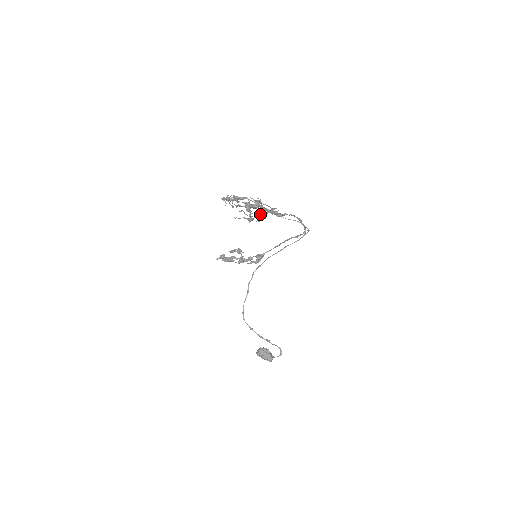
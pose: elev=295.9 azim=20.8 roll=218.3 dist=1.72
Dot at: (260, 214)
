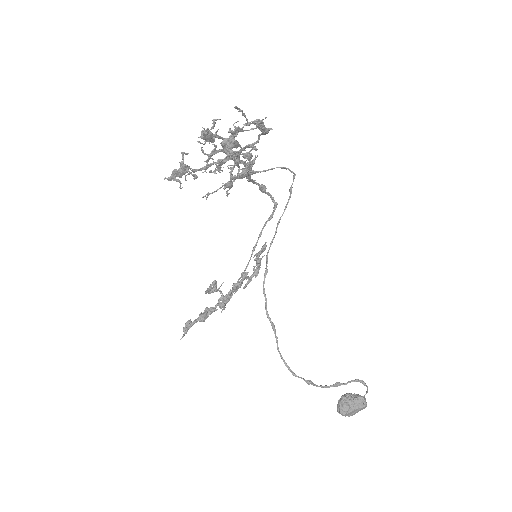
Dot at: (247, 153)
